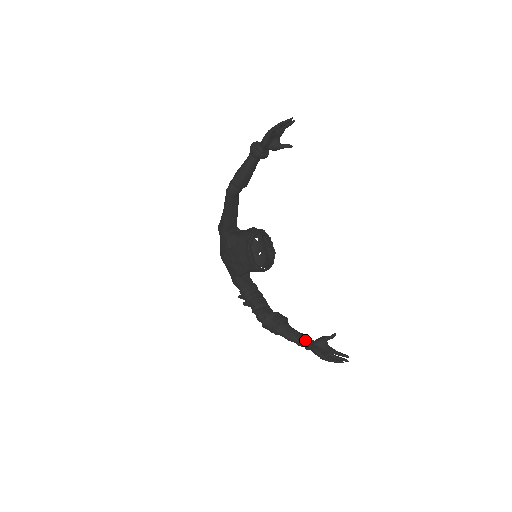
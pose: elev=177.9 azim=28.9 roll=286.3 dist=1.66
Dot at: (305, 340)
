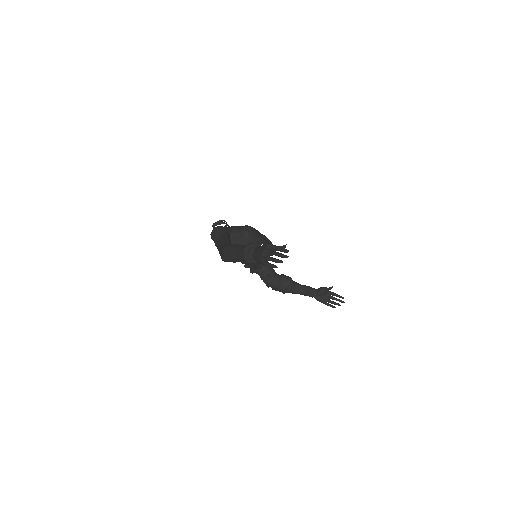
Dot at: (309, 294)
